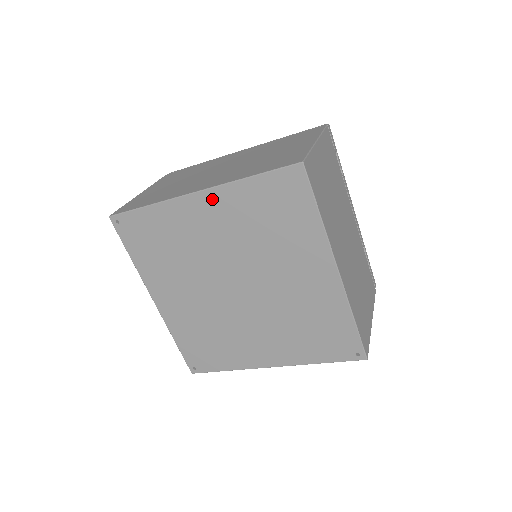
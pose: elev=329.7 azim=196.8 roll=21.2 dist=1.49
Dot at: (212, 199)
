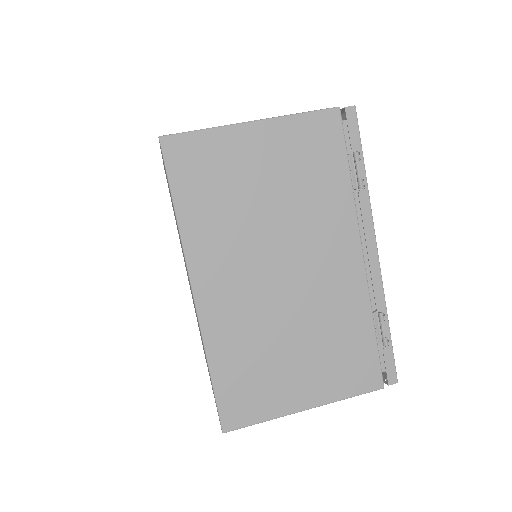
Dot at: occluded
